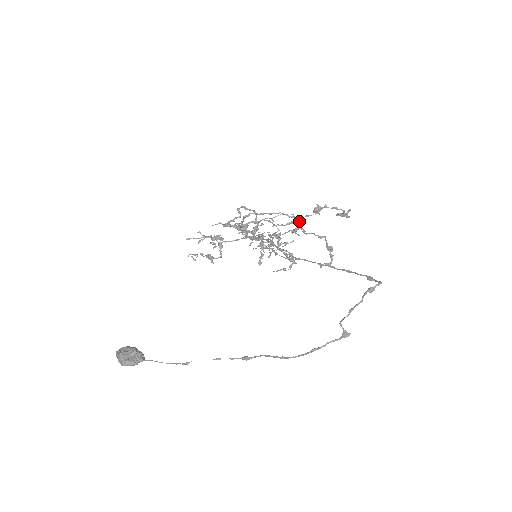
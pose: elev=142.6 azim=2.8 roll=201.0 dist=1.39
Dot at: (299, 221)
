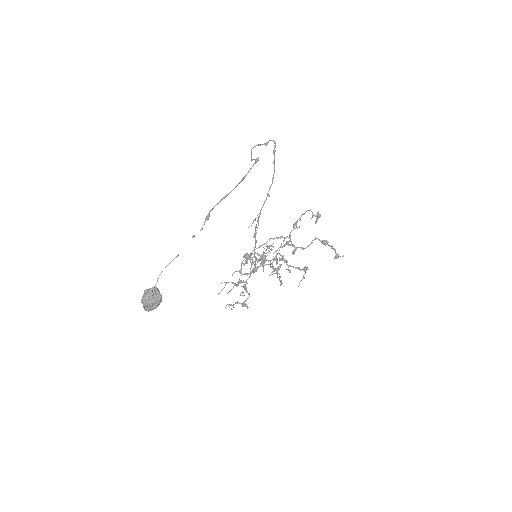
Dot at: (290, 240)
